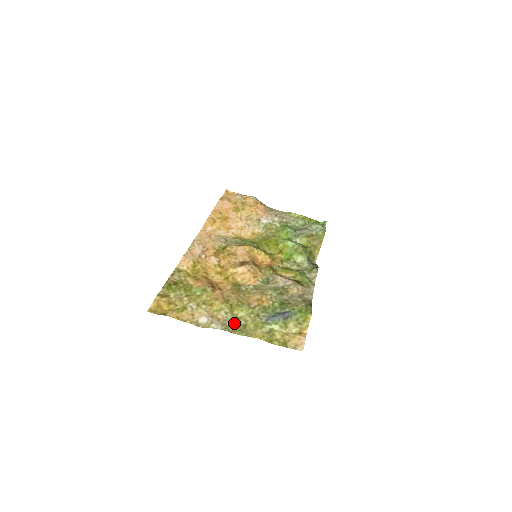
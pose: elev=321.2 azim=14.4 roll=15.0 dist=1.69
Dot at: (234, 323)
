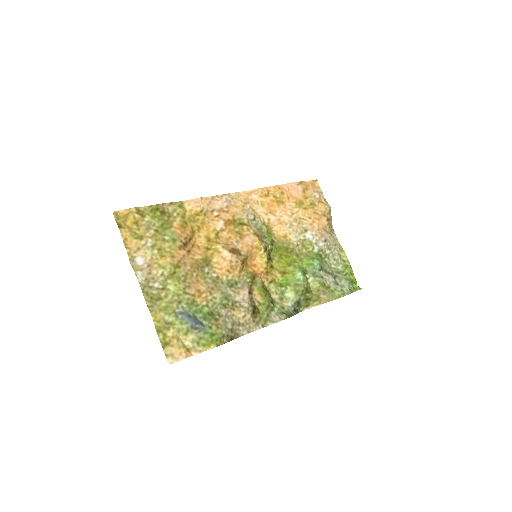
Dot at: (156, 288)
